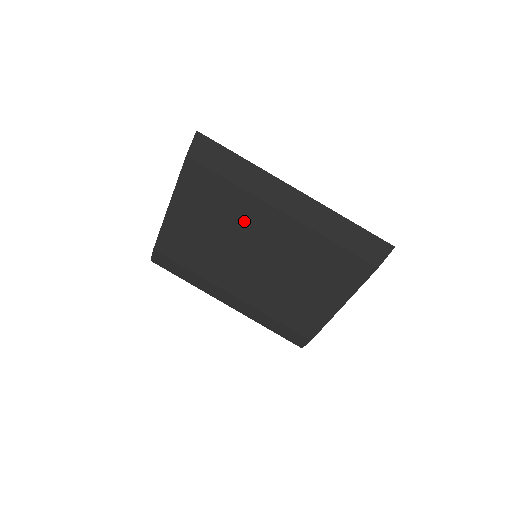
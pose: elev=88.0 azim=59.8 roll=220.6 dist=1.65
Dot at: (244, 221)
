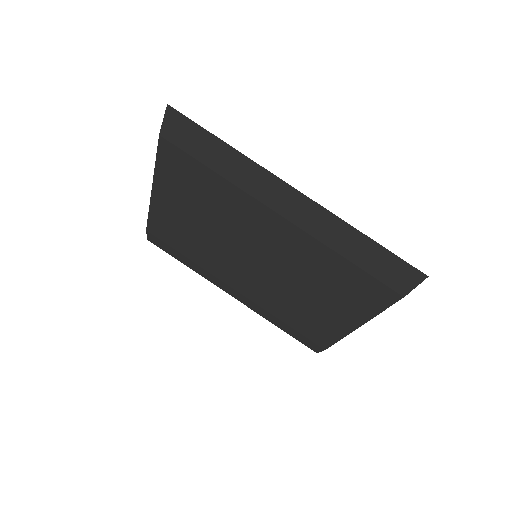
Dot at: (237, 218)
